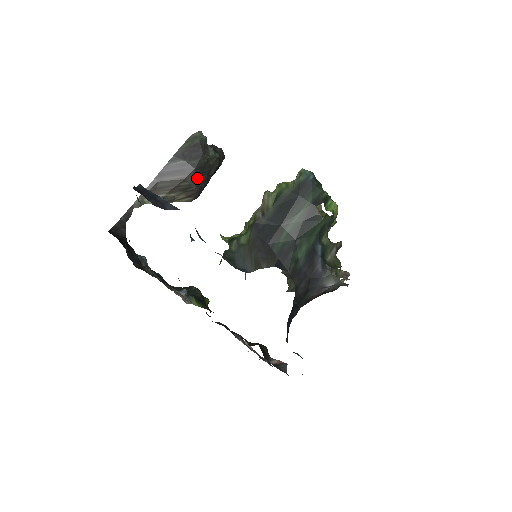
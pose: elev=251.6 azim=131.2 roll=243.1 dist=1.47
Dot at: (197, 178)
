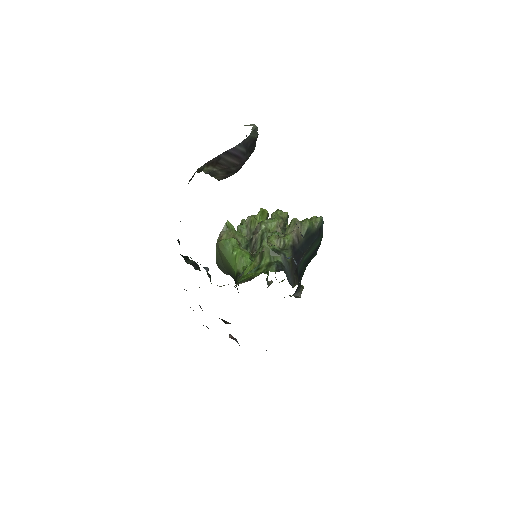
Dot at: occluded
